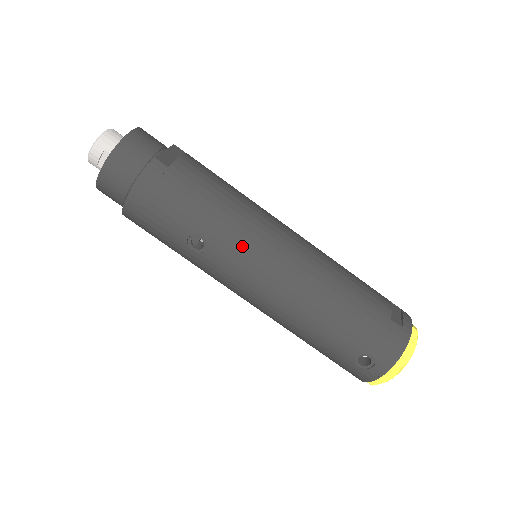
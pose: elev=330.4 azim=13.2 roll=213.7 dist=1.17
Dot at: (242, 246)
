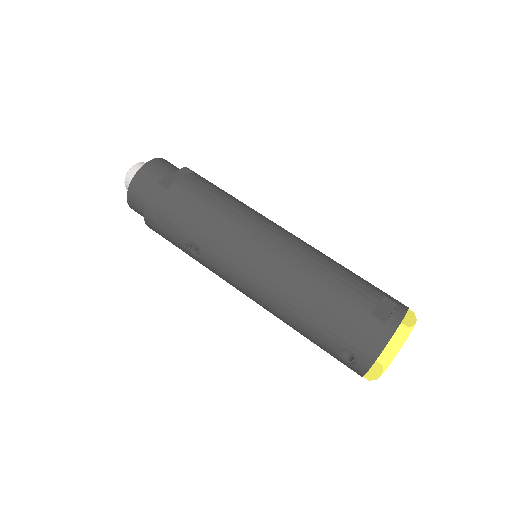
Dot at: (225, 250)
